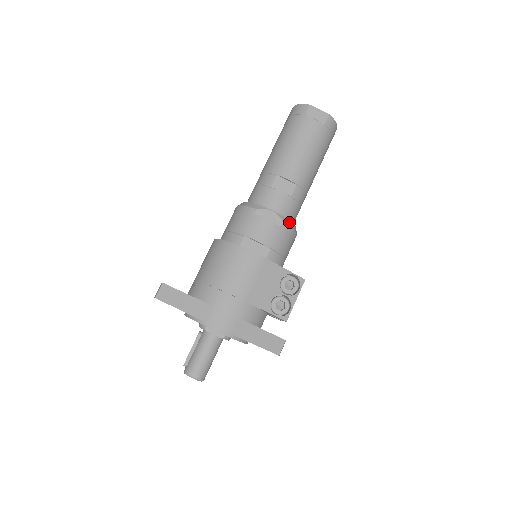
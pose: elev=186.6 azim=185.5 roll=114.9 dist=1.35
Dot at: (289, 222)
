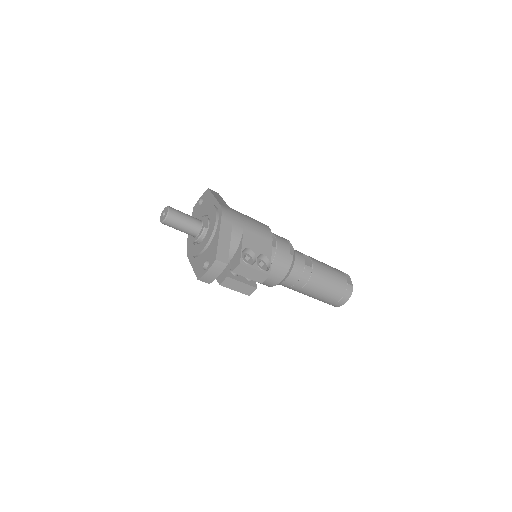
Dot at: (293, 263)
